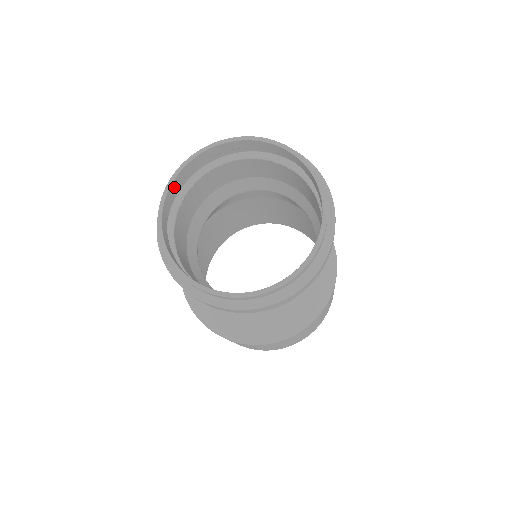
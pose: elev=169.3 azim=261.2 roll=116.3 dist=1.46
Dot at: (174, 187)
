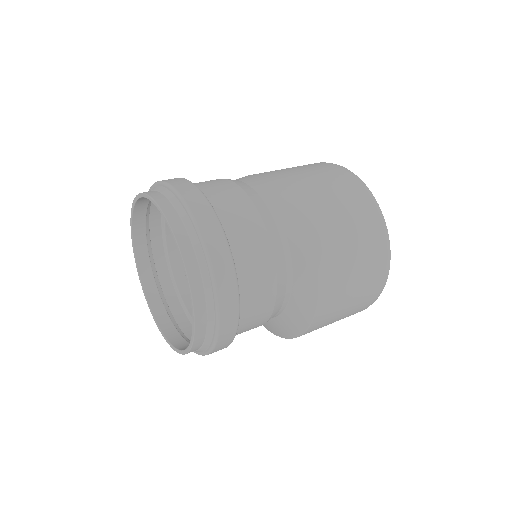
Dot at: (140, 215)
